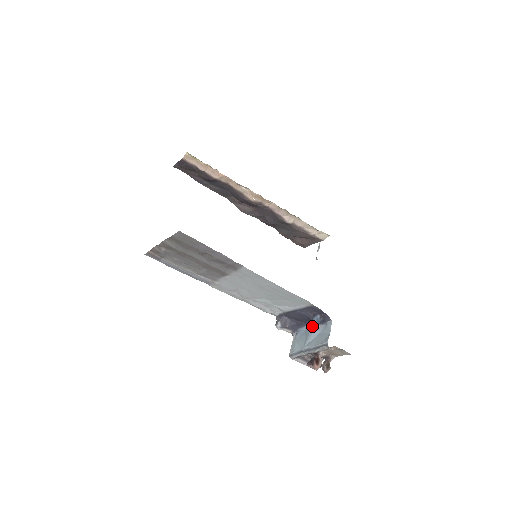
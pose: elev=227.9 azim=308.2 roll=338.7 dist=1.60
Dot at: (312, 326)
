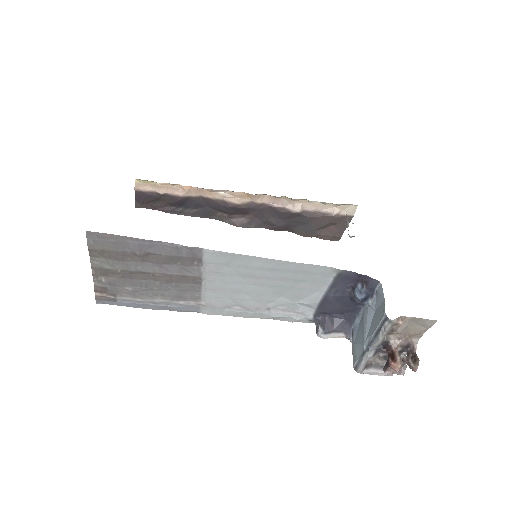
Dot at: (363, 310)
